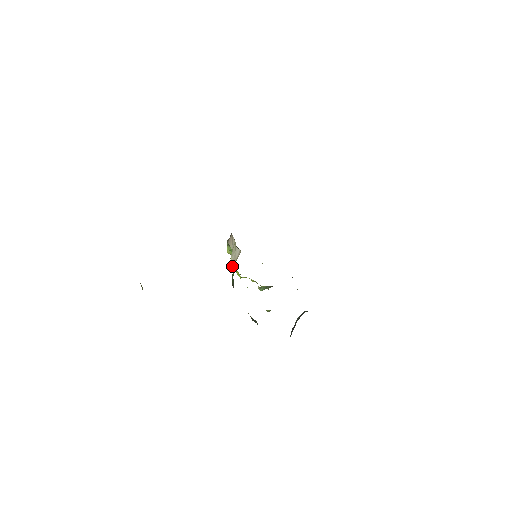
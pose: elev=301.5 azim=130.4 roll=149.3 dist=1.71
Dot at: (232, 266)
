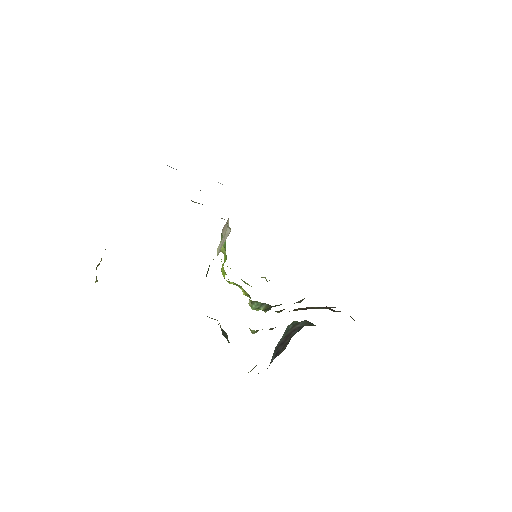
Dot at: occluded
